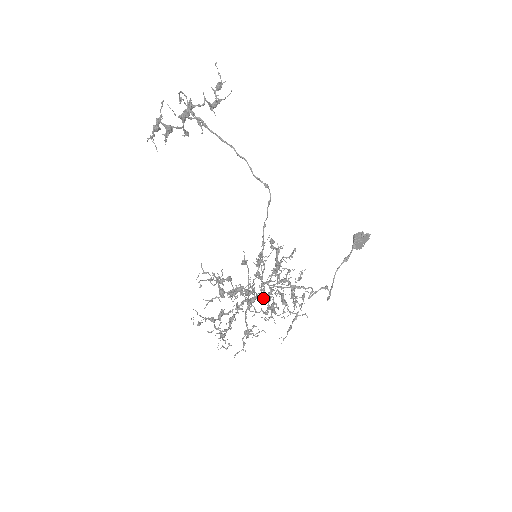
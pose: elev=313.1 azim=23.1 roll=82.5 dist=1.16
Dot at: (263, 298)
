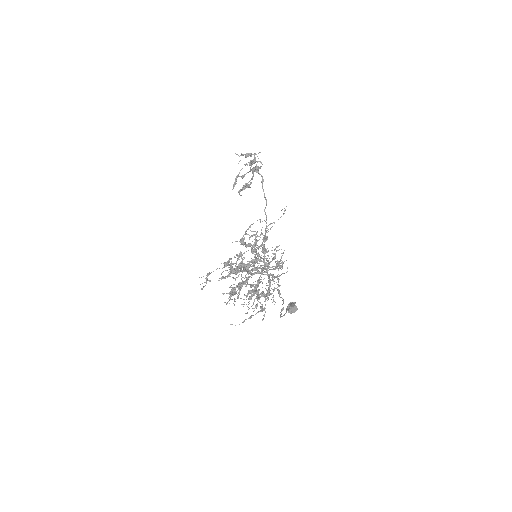
Dot at: (267, 272)
